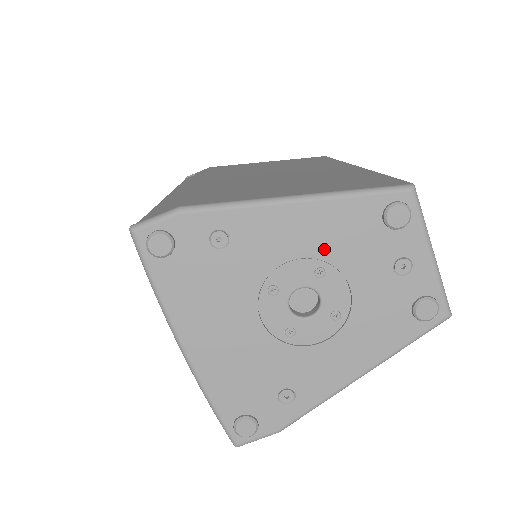
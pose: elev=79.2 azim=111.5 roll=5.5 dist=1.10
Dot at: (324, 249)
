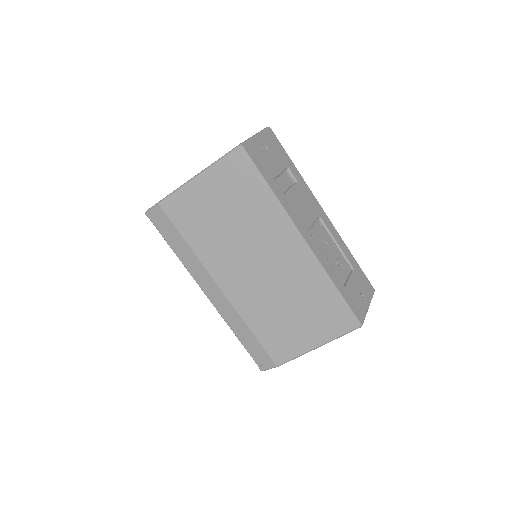
Dot at: occluded
